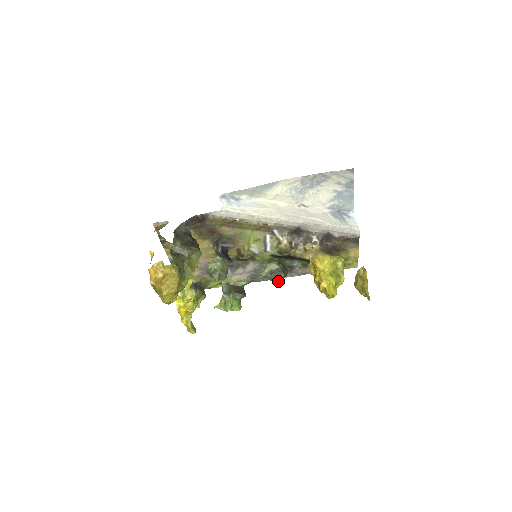
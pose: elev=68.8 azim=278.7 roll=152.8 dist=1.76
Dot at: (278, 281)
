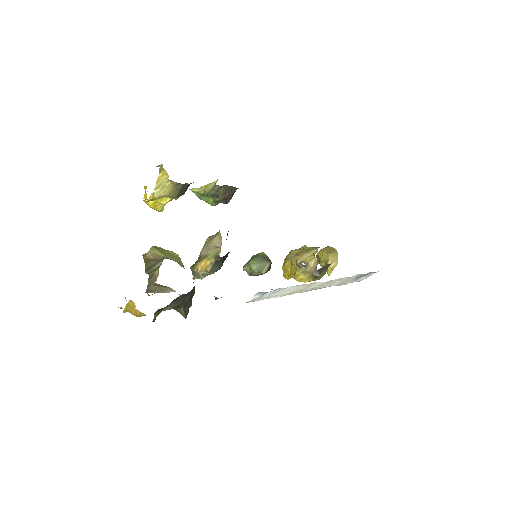
Dot at: occluded
